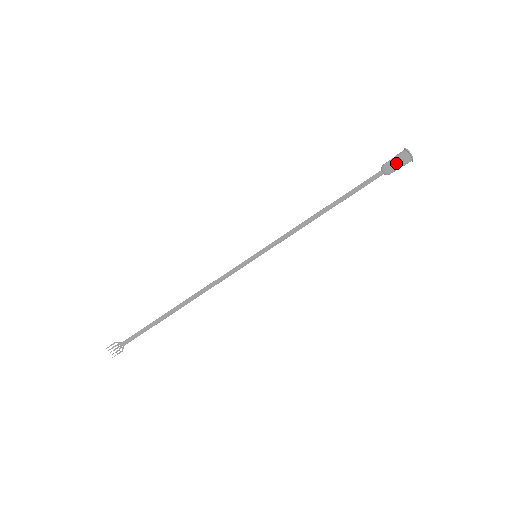
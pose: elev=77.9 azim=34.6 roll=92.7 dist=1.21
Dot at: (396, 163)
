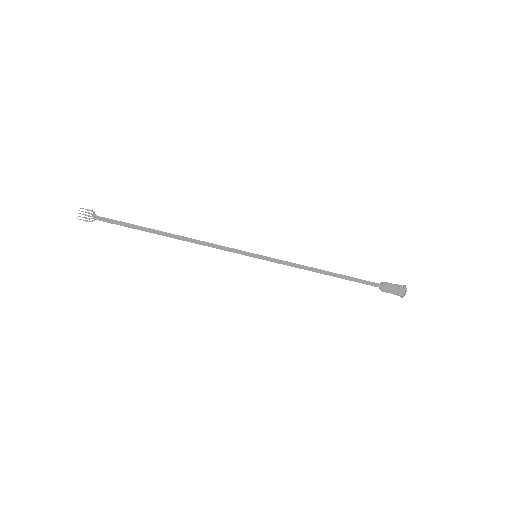
Dot at: (394, 289)
